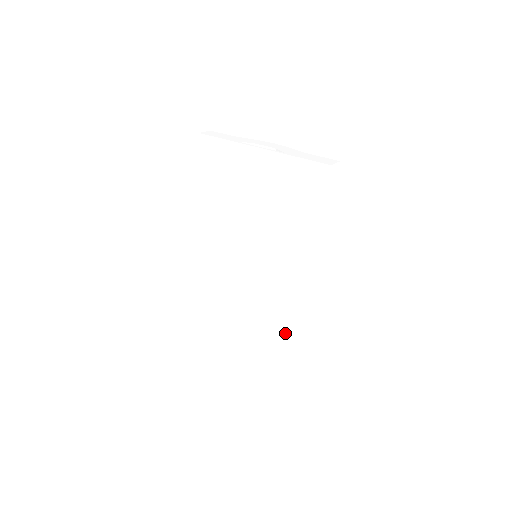
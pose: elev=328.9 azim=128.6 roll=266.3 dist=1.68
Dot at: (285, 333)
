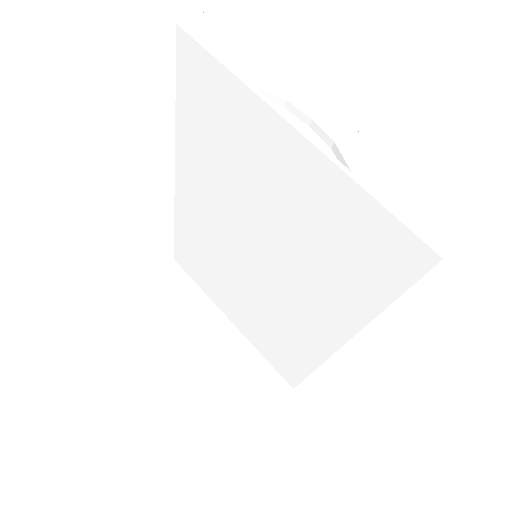
Dot at: (278, 348)
